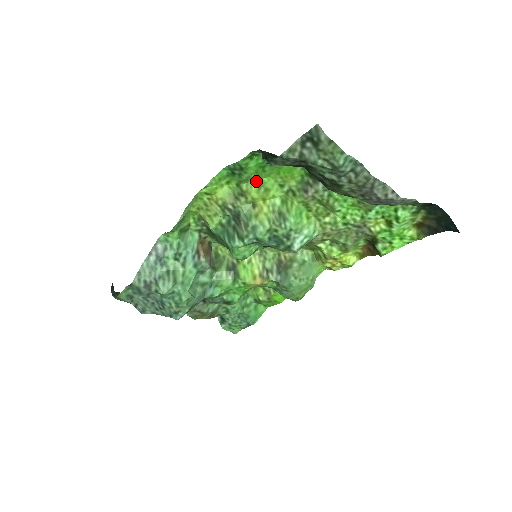
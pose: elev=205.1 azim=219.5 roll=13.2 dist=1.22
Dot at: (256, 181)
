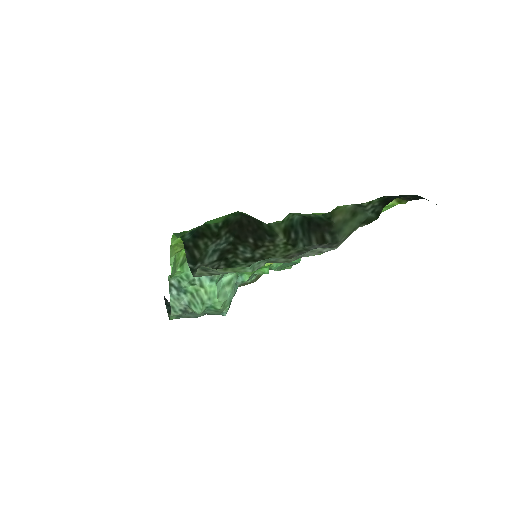
Dot at: occluded
